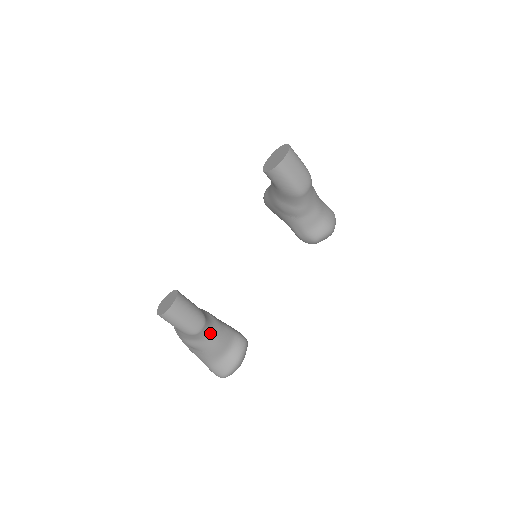
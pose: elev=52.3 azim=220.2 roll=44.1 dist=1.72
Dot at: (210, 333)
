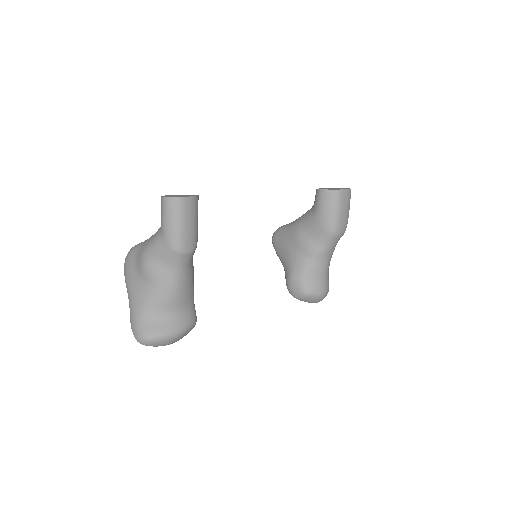
Dot at: (184, 270)
